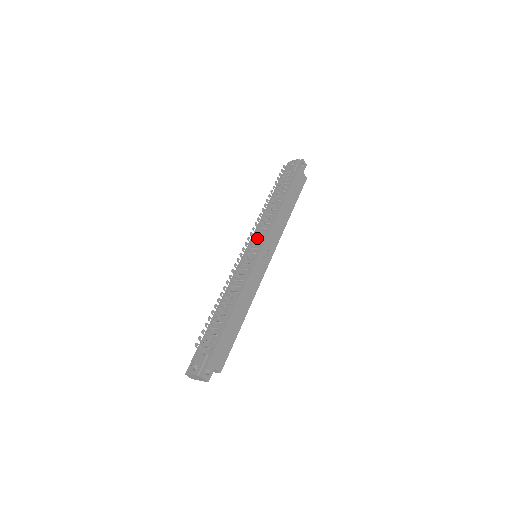
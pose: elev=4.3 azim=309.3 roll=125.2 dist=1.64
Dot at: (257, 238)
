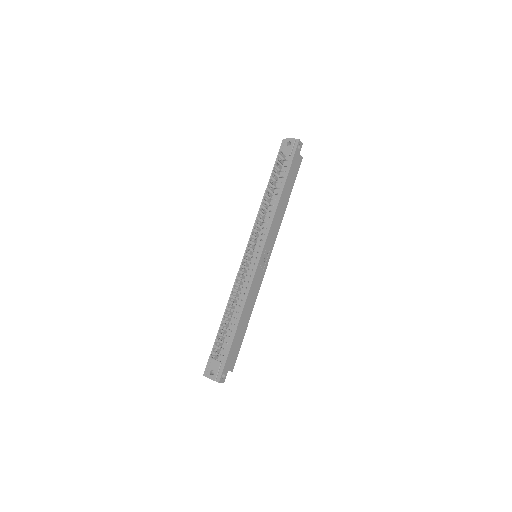
Dot at: (256, 239)
